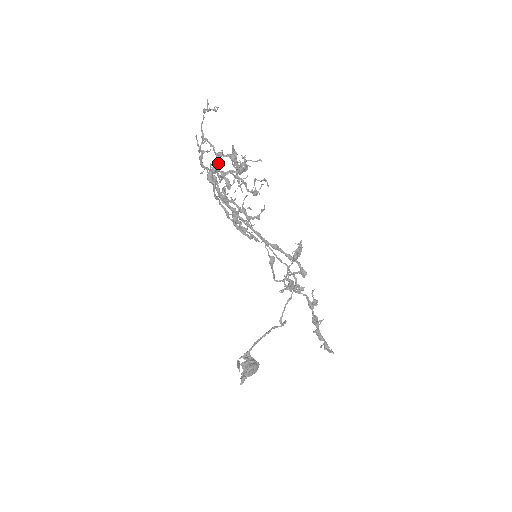
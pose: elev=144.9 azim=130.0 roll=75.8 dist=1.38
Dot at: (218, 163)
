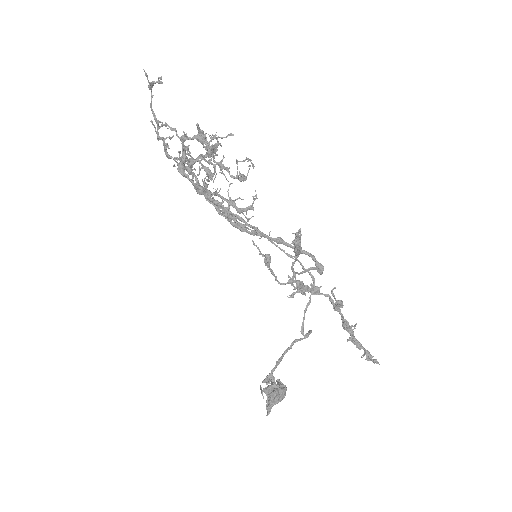
Dot at: (186, 149)
